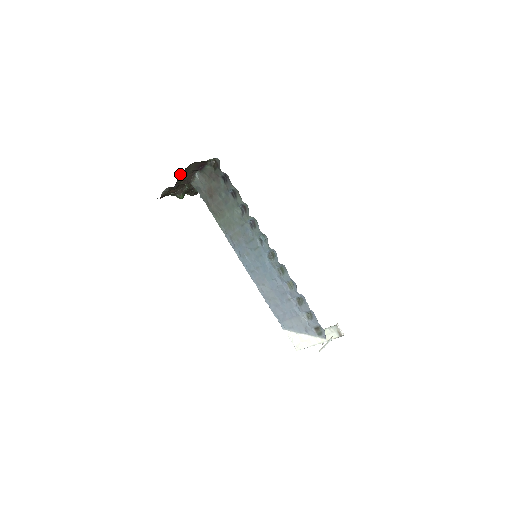
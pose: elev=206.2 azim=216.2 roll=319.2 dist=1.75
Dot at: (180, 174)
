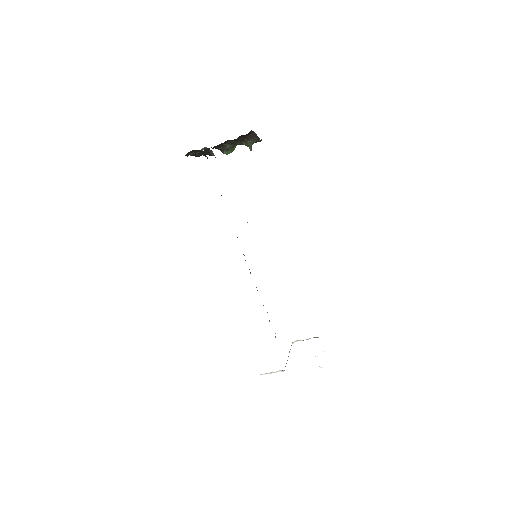
Dot at: occluded
